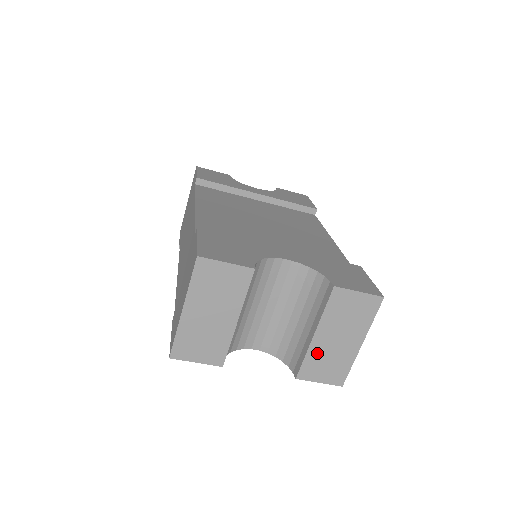
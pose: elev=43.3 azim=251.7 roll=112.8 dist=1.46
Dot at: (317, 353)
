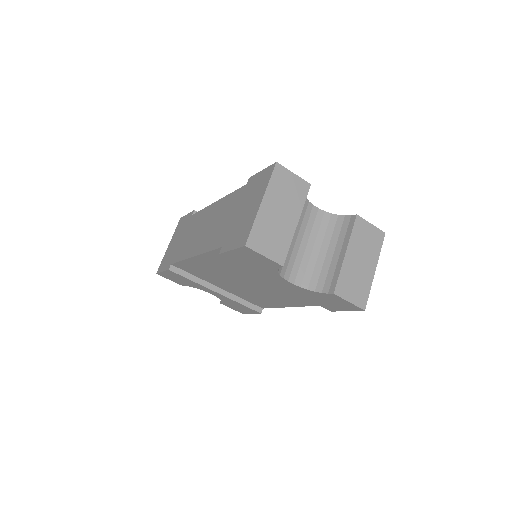
Dot at: (348, 271)
